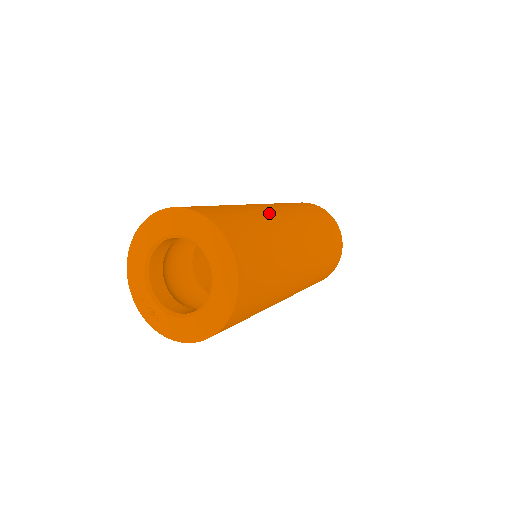
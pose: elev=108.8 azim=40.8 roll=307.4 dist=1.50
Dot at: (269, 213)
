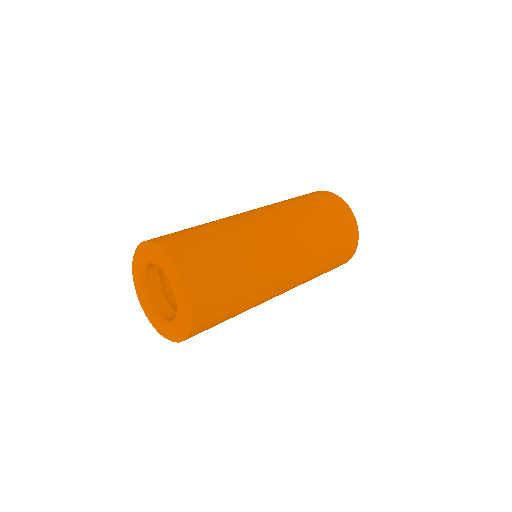
Dot at: (262, 240)
